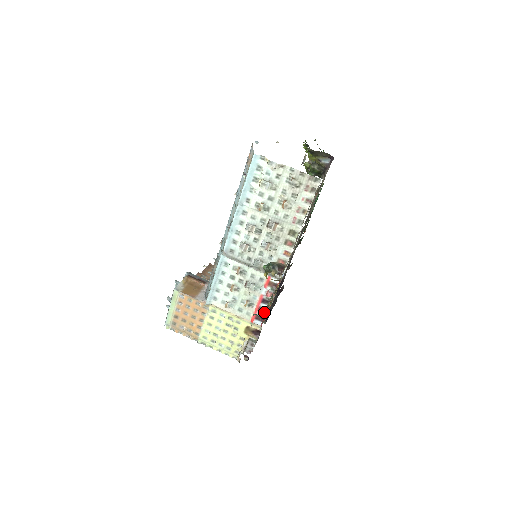
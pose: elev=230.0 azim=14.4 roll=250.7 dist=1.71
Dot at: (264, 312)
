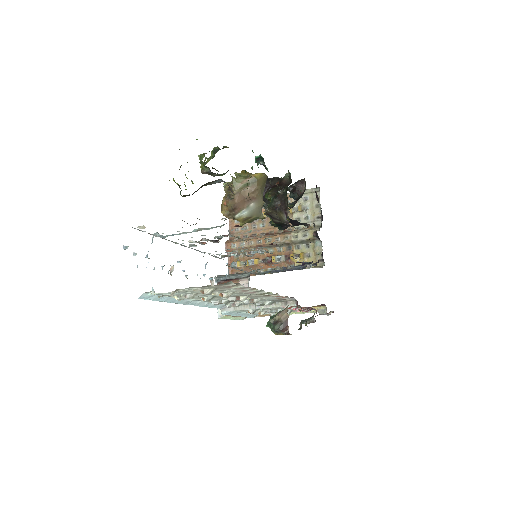
Dot at: (310, 308)
